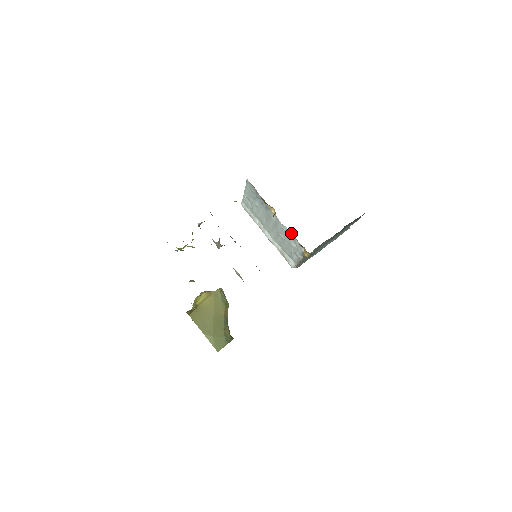
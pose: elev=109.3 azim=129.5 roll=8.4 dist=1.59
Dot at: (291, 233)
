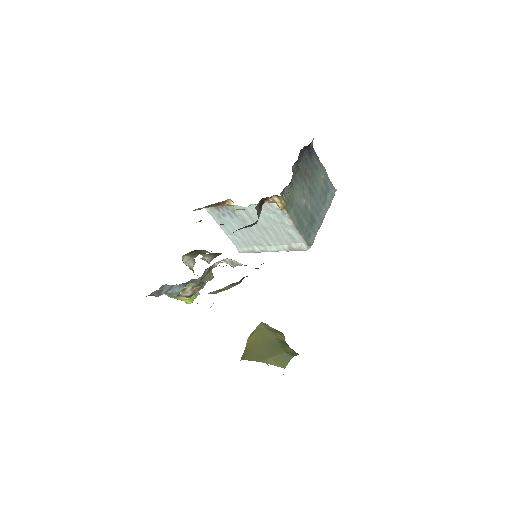
Dot at: occluded
